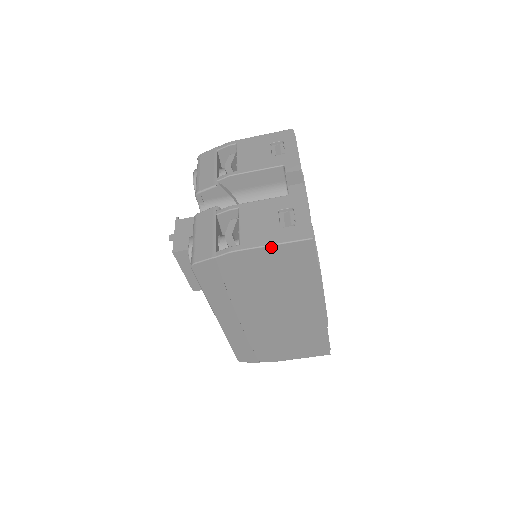
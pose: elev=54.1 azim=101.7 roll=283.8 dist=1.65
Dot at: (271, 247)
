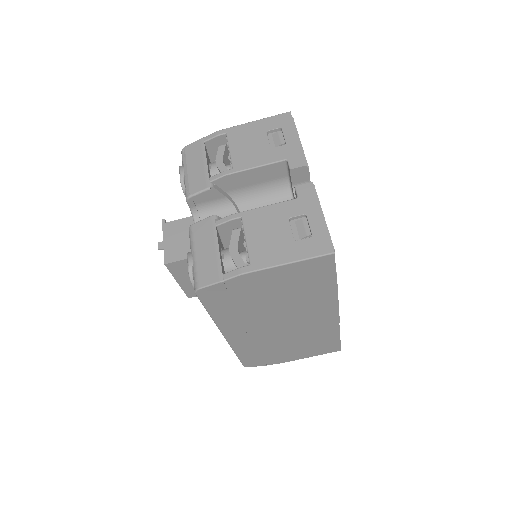
Dot at: (287, 265)
